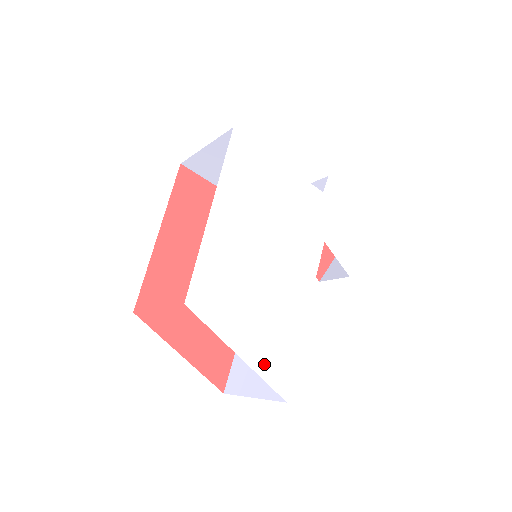
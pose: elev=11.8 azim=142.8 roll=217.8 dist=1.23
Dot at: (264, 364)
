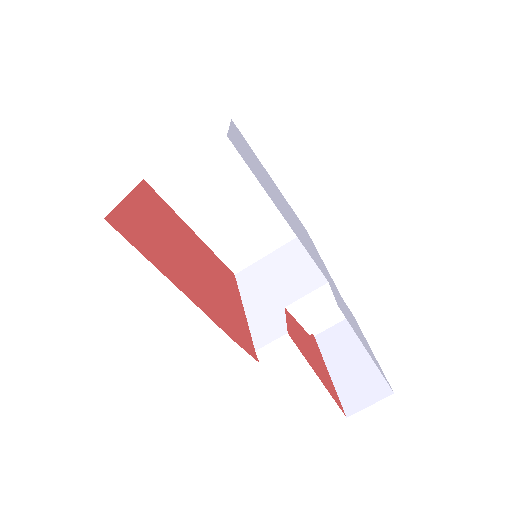
Dot at: (237, 142)
